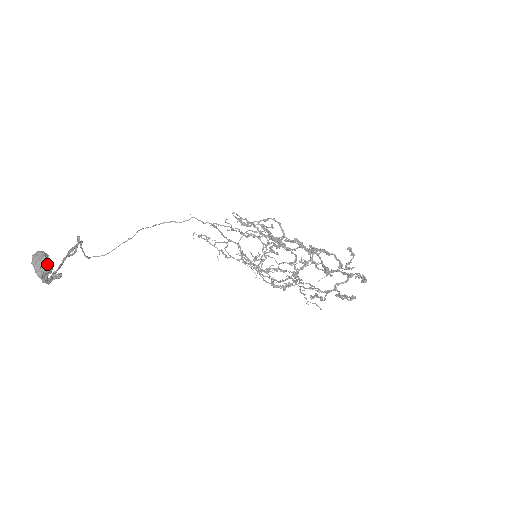
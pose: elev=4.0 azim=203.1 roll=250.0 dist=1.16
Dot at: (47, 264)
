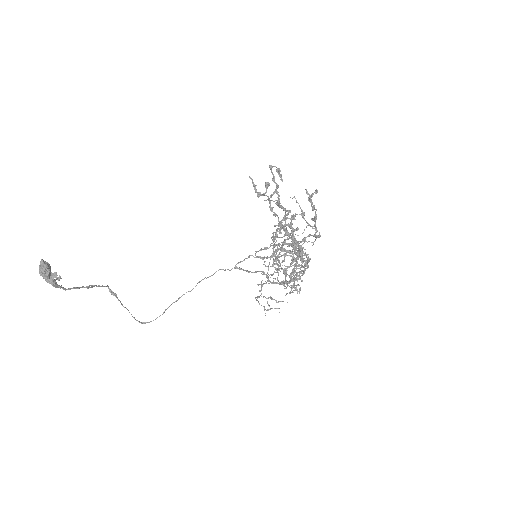
Dot at: (43, 264)
